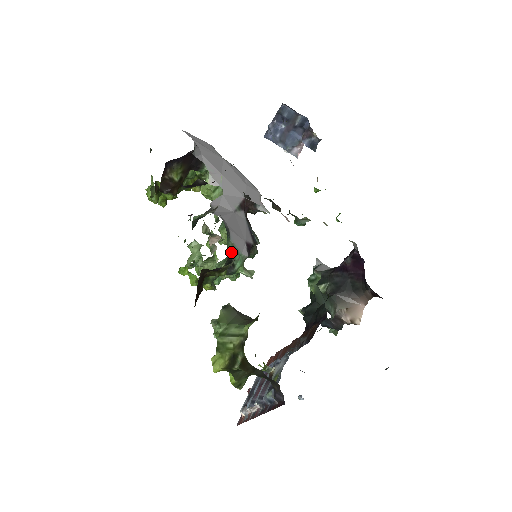
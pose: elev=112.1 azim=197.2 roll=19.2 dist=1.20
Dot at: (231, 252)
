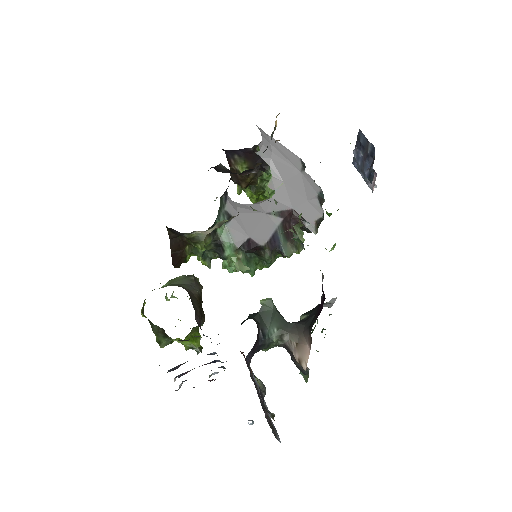
Dot at: (222, 236)
